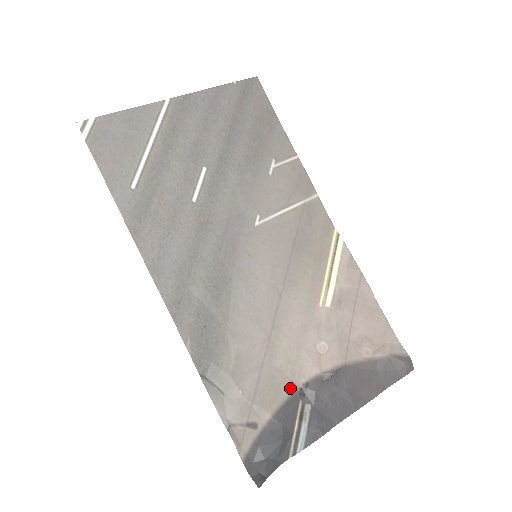
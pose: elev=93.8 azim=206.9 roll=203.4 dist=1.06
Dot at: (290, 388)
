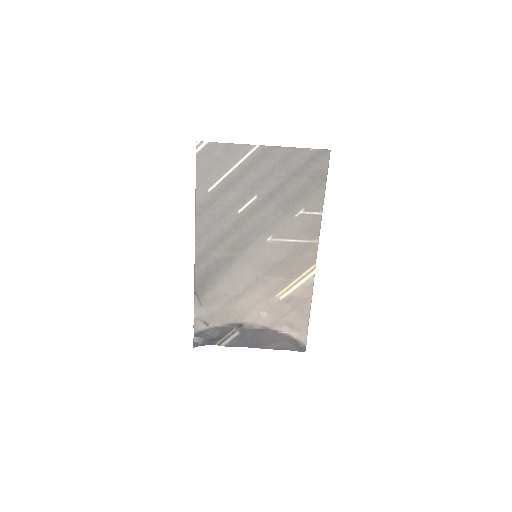
Dot at: (234, 321)
